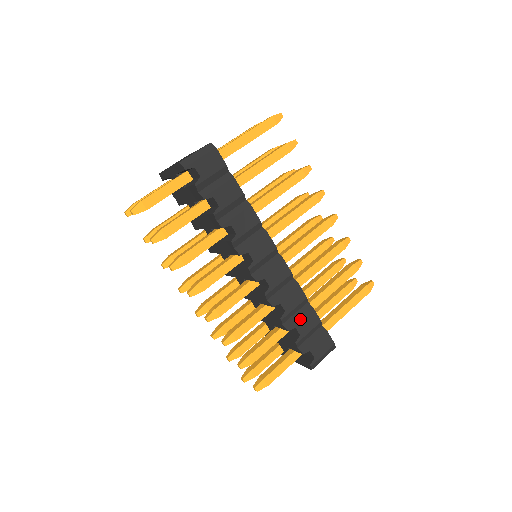
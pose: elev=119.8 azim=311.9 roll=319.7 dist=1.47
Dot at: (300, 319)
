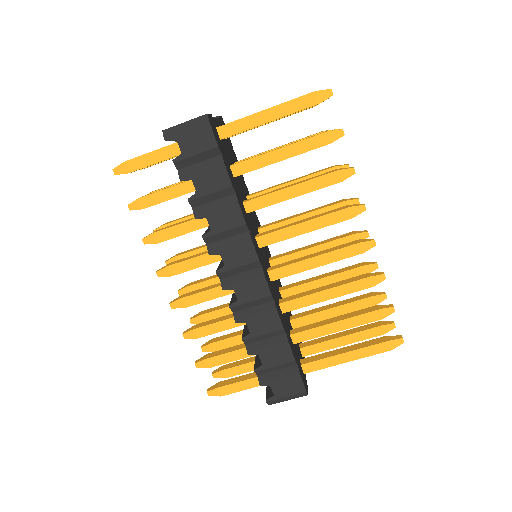
Dot at: (267, 348)
